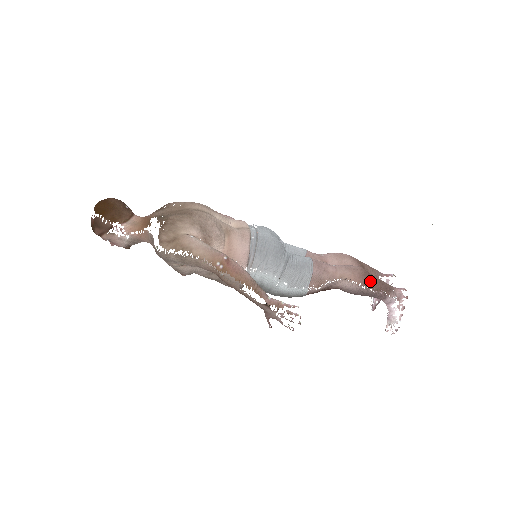
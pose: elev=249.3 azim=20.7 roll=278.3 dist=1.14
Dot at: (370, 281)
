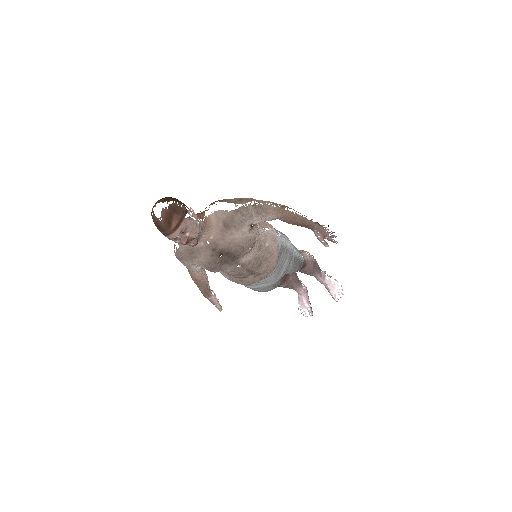
Dot at: occluded
